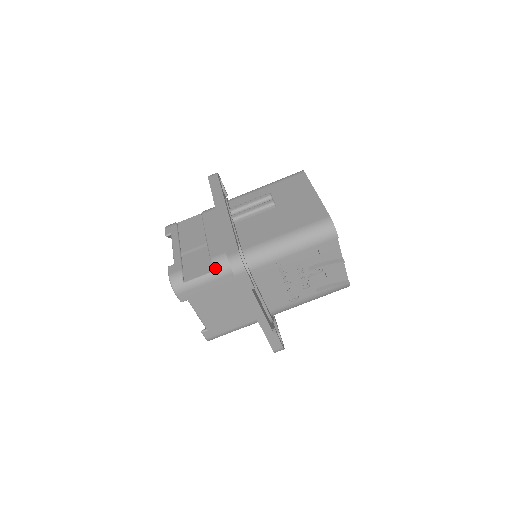
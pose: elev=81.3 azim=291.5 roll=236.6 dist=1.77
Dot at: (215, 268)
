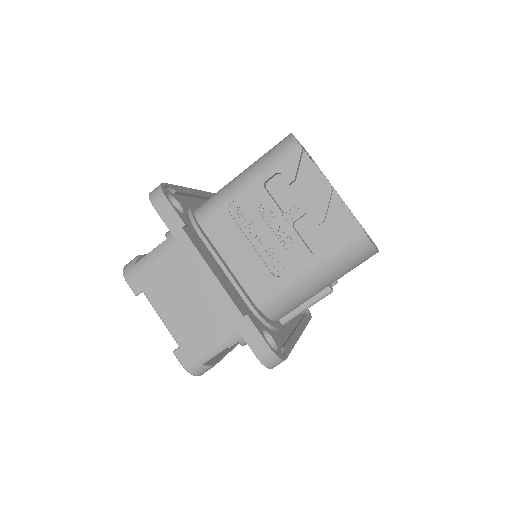
Dot at: (166, 237)
